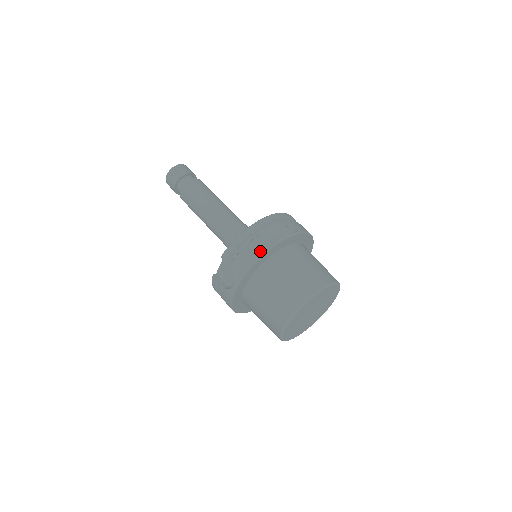
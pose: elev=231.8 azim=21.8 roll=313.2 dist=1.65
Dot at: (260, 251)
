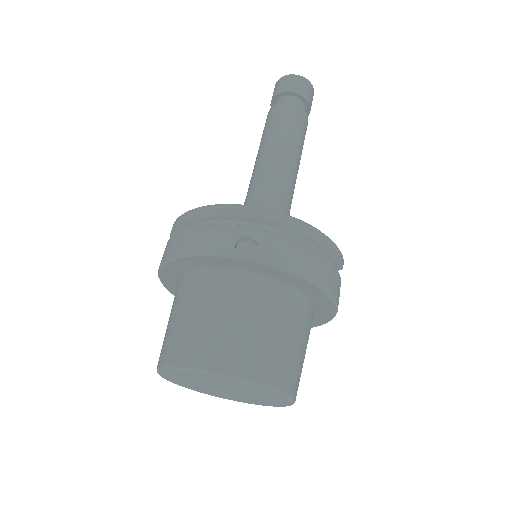
Dot at: (176, 251)
